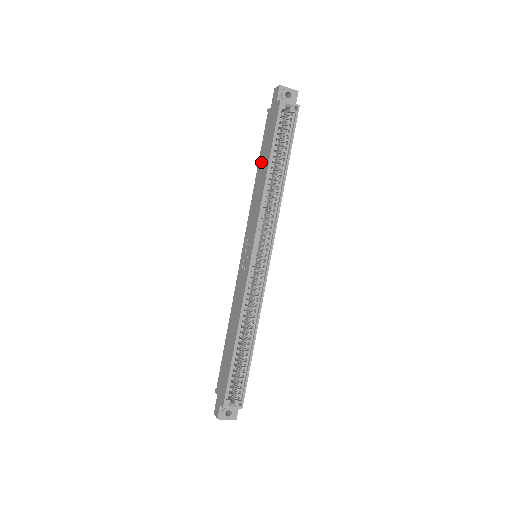
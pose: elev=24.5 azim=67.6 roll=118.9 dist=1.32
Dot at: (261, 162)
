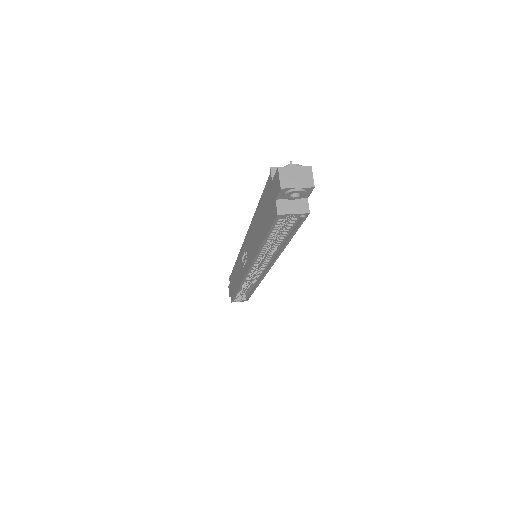
Dot at: (258, 217)
